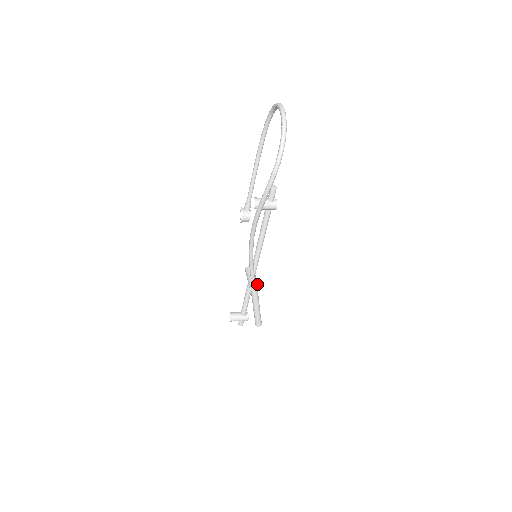
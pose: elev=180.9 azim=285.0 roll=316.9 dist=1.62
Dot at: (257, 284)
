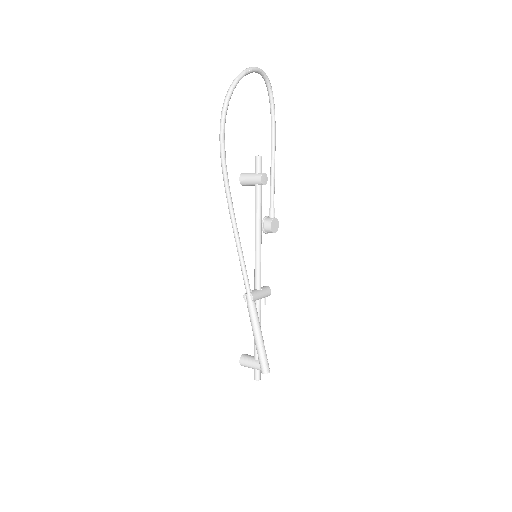
Dot at: (252, 293)
